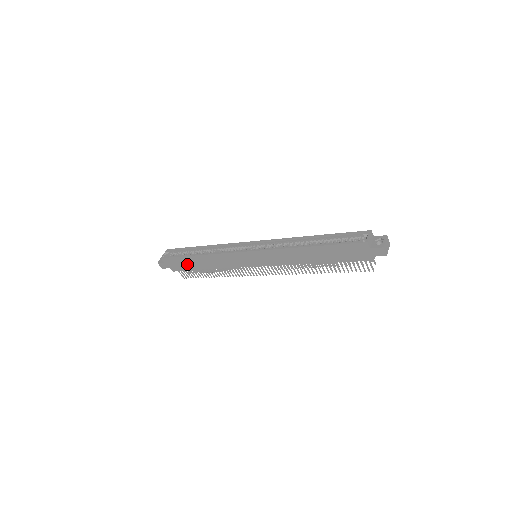
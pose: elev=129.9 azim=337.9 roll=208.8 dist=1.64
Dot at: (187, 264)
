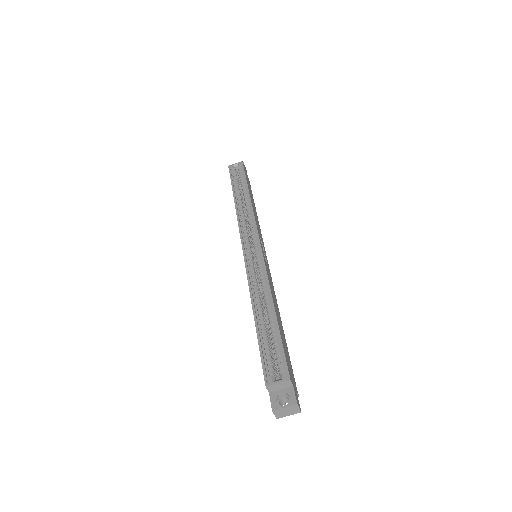
Dot at: occluded
